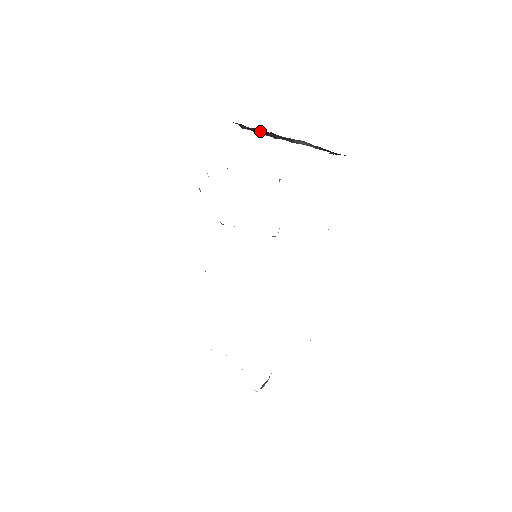
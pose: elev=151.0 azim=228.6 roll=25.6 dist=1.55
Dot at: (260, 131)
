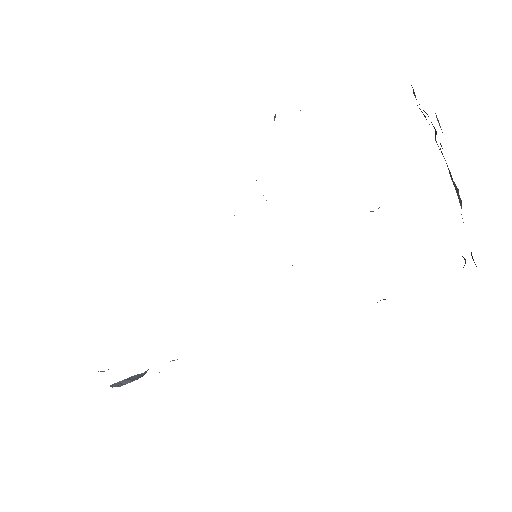
Dot at: occluded
